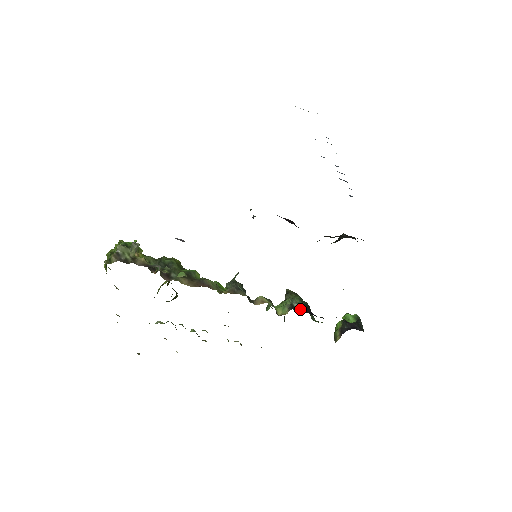
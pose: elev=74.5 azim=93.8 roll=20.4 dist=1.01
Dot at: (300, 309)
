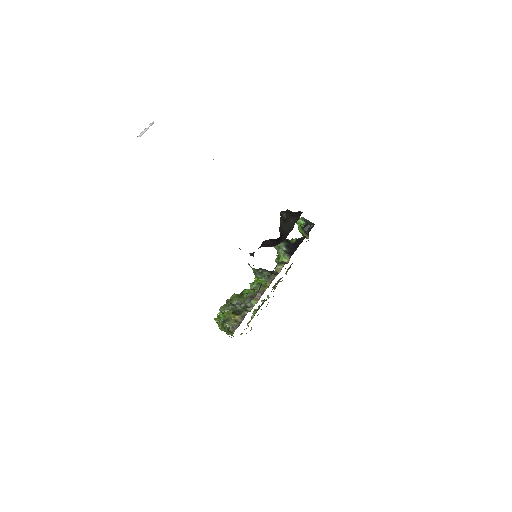
Dot at: (289, 250)
